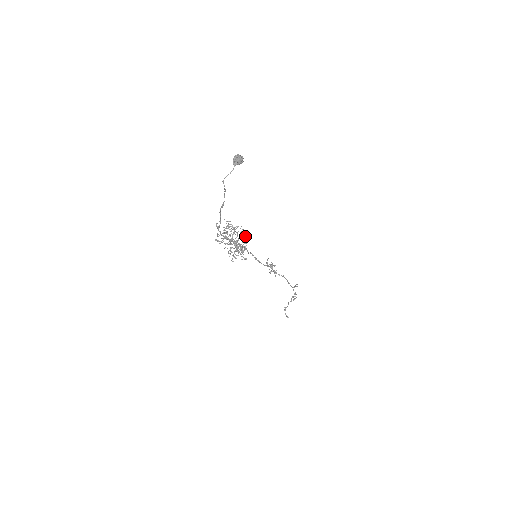
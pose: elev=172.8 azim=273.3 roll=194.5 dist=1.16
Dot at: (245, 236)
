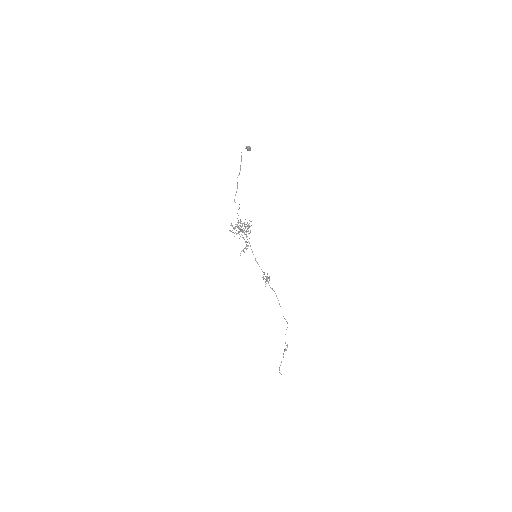
Dot at: occluded
